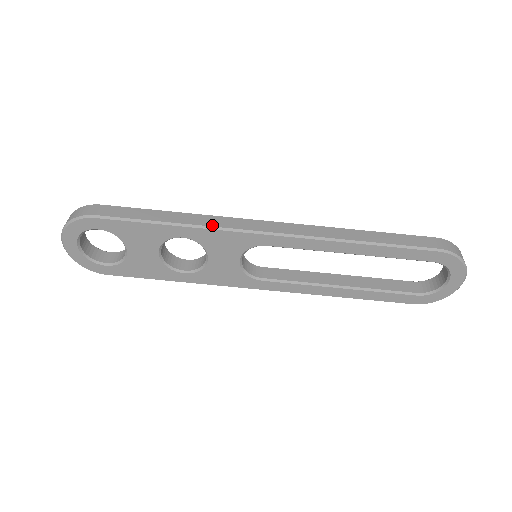
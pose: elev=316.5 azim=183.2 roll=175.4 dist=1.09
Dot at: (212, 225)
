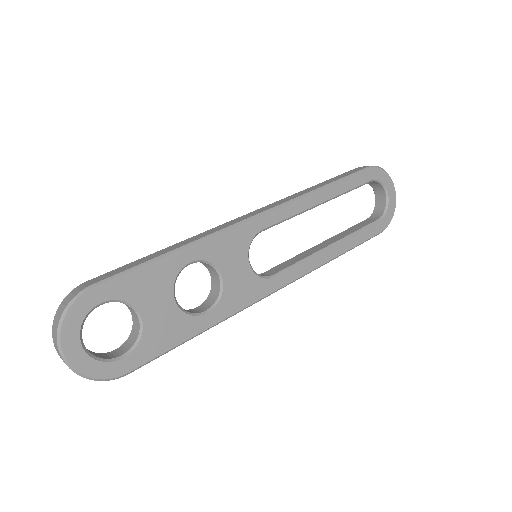
Dot at: (210, 233)
